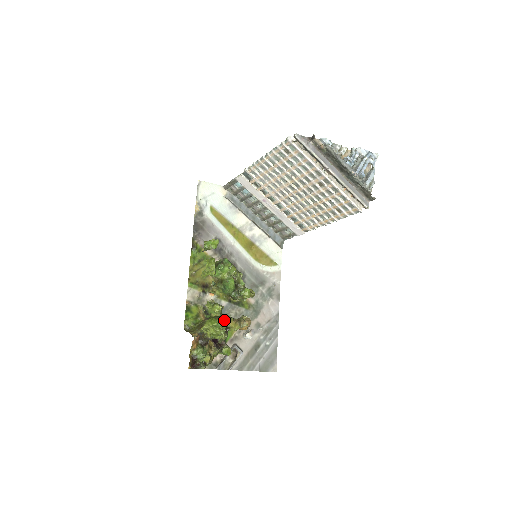
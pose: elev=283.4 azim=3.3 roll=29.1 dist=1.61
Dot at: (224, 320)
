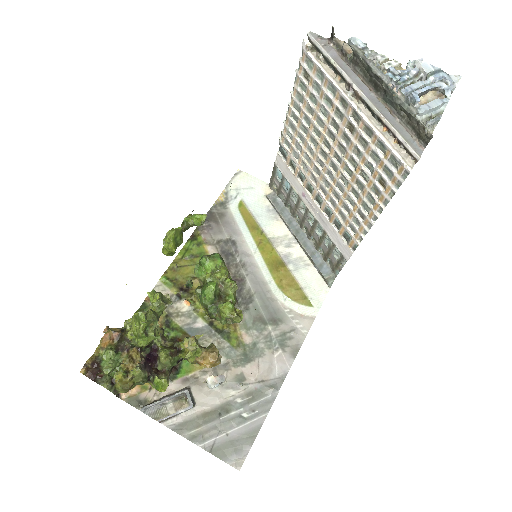
Dot at: occluded
